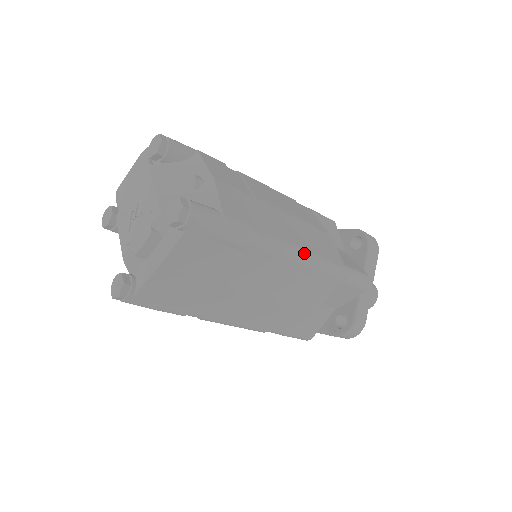
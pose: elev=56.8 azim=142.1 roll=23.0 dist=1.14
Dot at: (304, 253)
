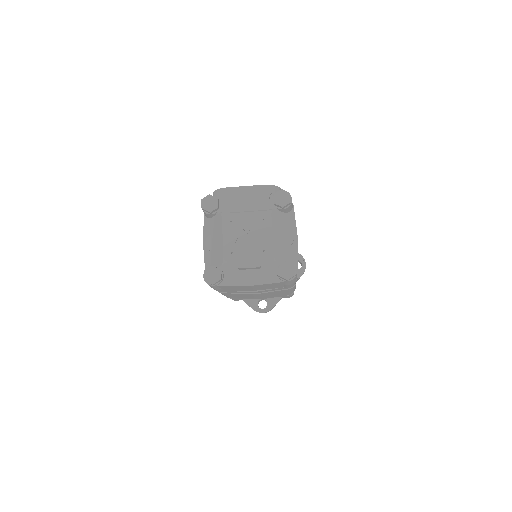
Dot at: (295, 287)
